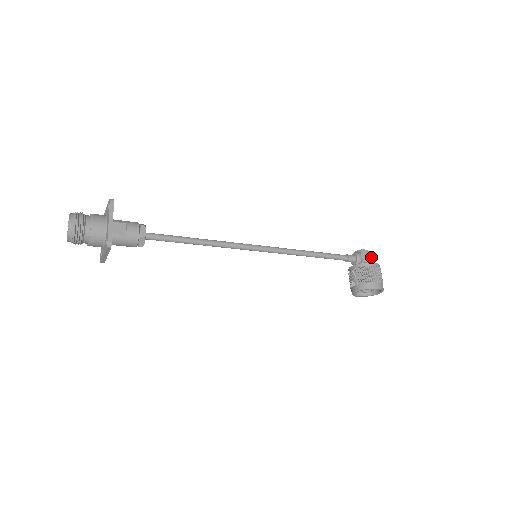
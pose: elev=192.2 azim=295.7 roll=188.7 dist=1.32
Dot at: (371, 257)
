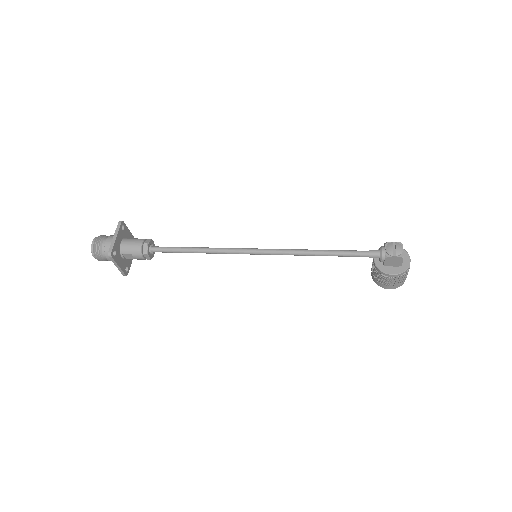
Dot at: (400, 262)
